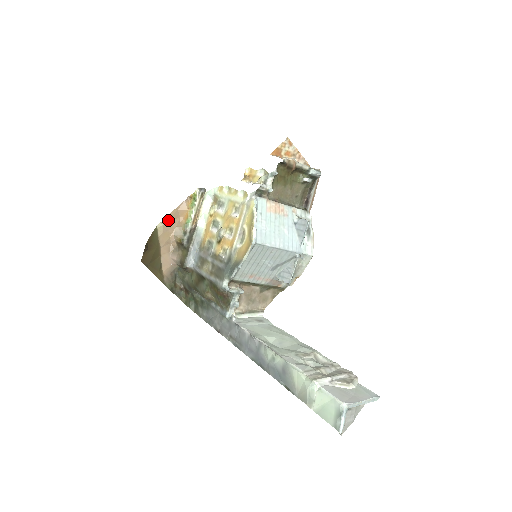
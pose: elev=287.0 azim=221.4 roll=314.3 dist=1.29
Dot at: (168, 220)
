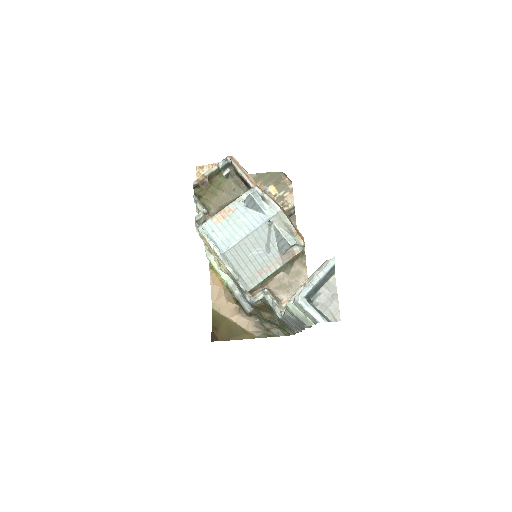
Dot at: (214, 297)
